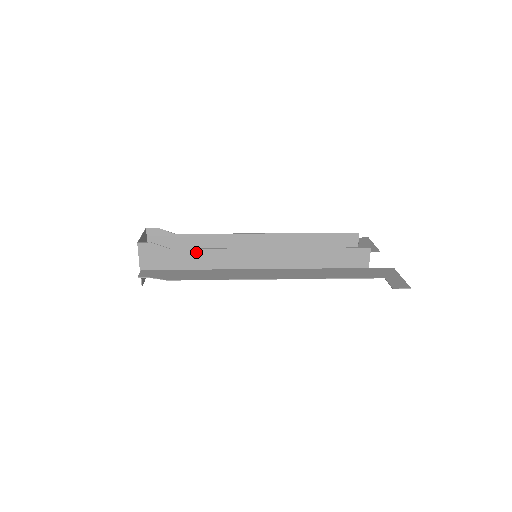
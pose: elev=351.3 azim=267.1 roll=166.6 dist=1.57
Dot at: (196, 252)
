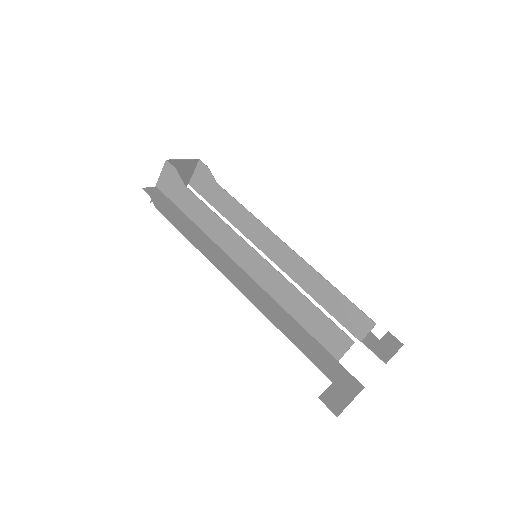
Dot at: (201, 205)
